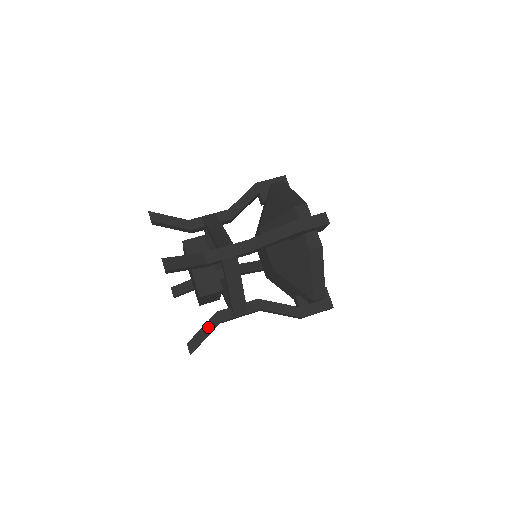
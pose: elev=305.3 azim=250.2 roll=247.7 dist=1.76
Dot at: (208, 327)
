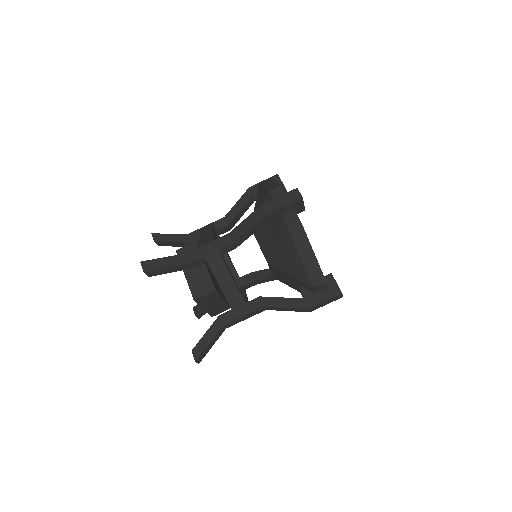
Dot at: (211, 332)
